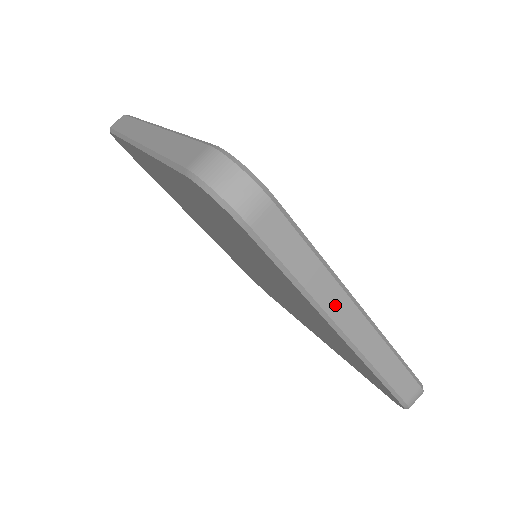
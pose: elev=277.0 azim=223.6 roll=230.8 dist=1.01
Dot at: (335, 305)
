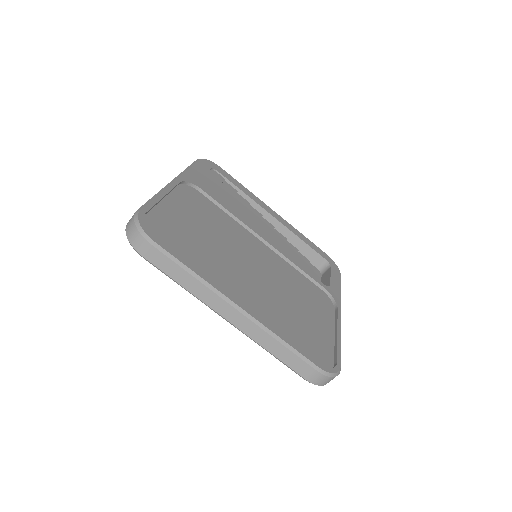
Dot at: occluded
